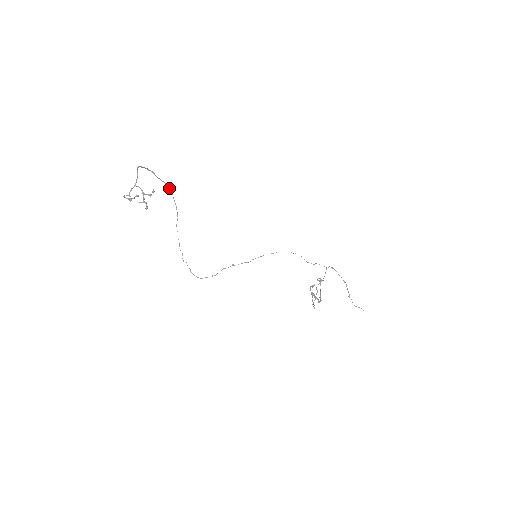
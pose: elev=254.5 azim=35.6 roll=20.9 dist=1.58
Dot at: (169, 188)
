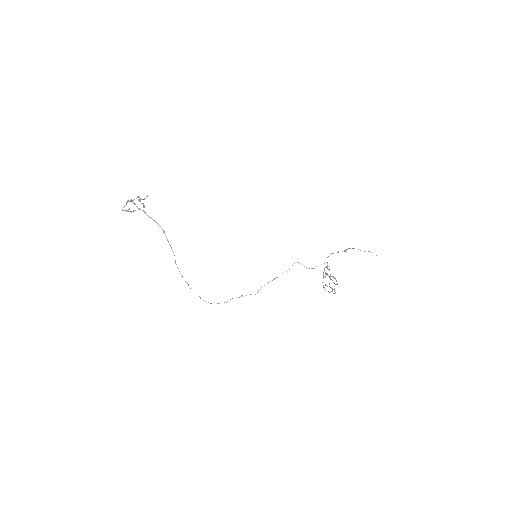
Dot at: occluded
